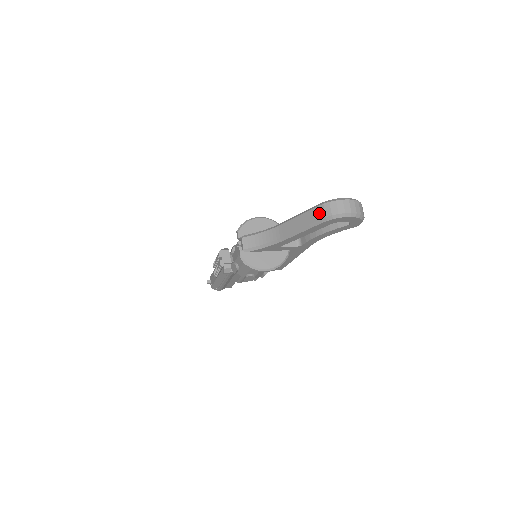
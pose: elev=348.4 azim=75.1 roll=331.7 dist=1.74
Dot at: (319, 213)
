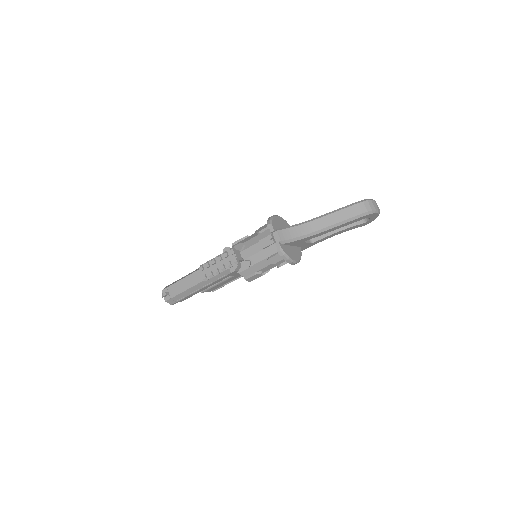
Dot at: (361, 208)
